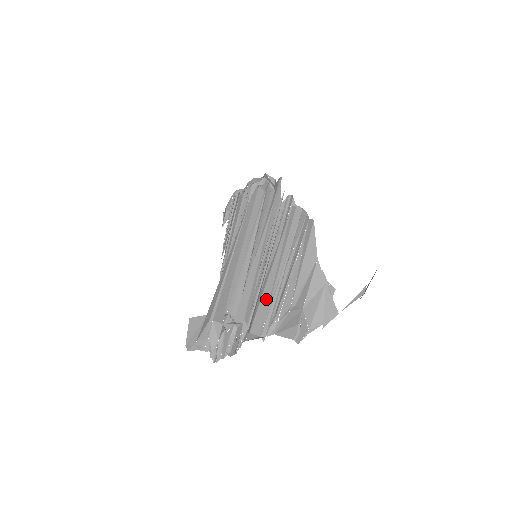
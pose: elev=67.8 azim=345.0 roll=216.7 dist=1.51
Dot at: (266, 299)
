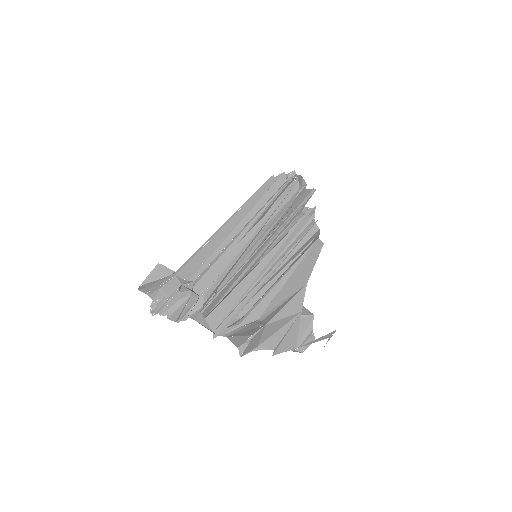
Dot at: (238, 294)
